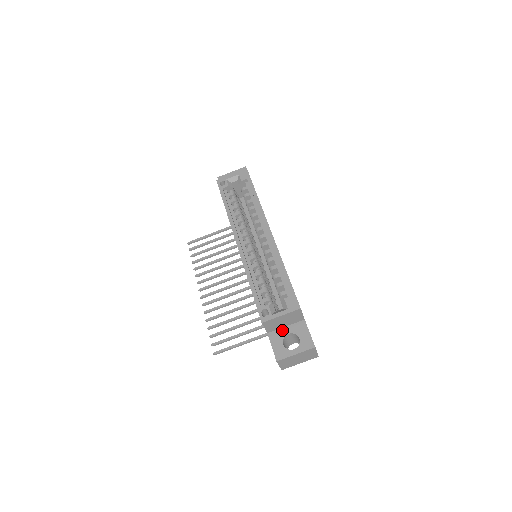
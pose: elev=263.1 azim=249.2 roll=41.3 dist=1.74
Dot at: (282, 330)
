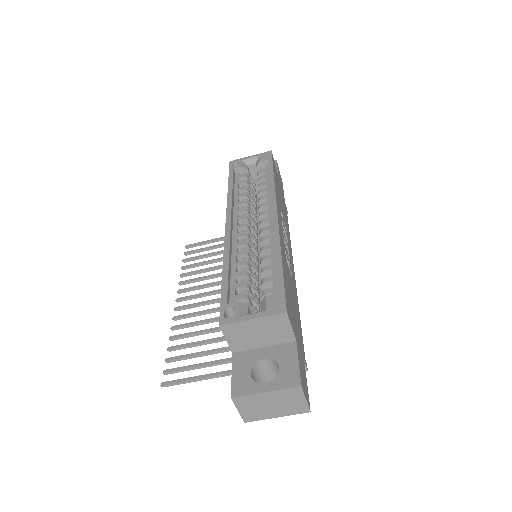
Dot at: (256, 351)
